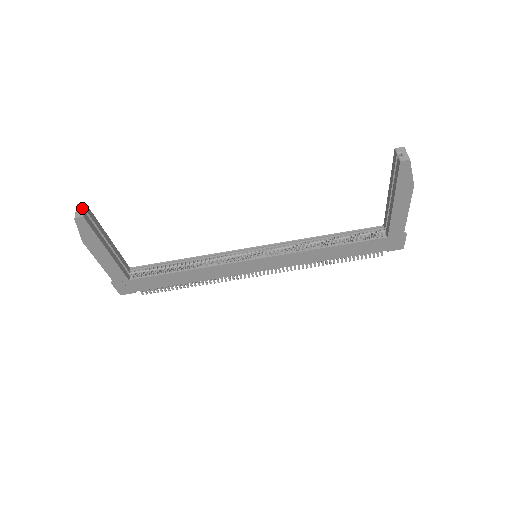
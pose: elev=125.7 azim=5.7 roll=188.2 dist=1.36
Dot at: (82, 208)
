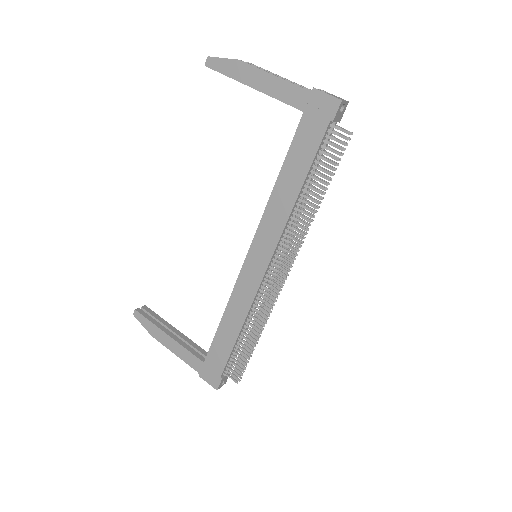
Dot at: (141, 308)
